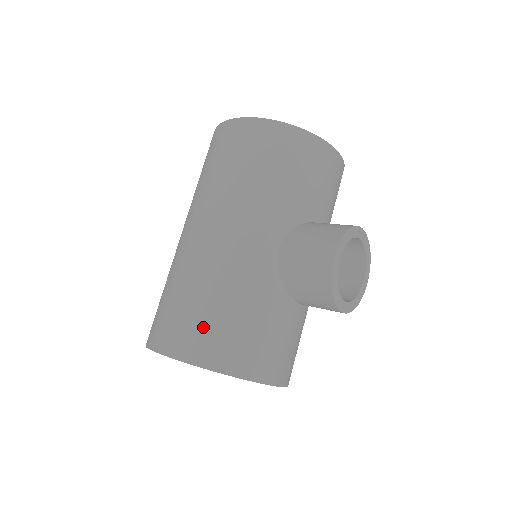
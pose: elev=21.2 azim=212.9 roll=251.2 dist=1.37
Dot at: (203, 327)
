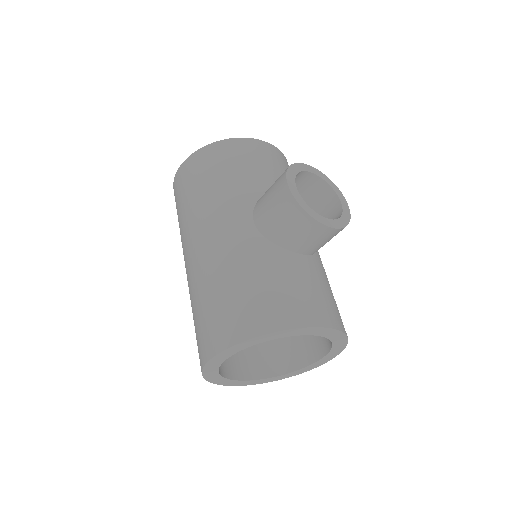
Dot at: (226, 312)
